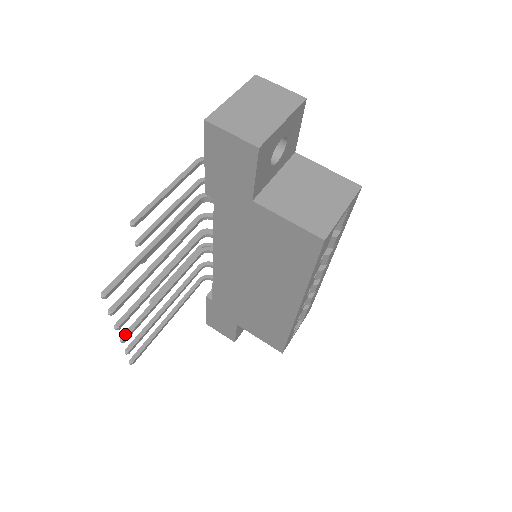
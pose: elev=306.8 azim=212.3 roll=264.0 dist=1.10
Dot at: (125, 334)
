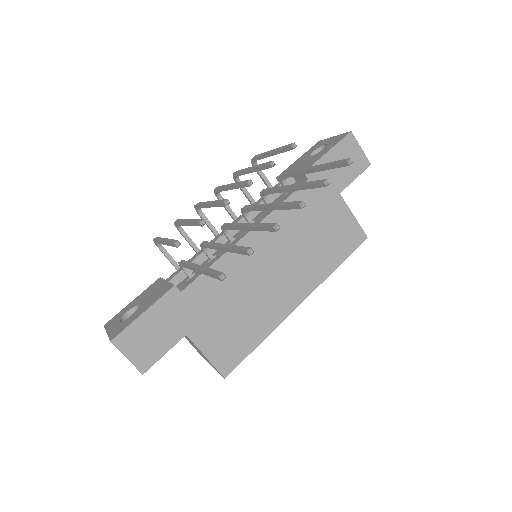
Dot at: (275, 225)
